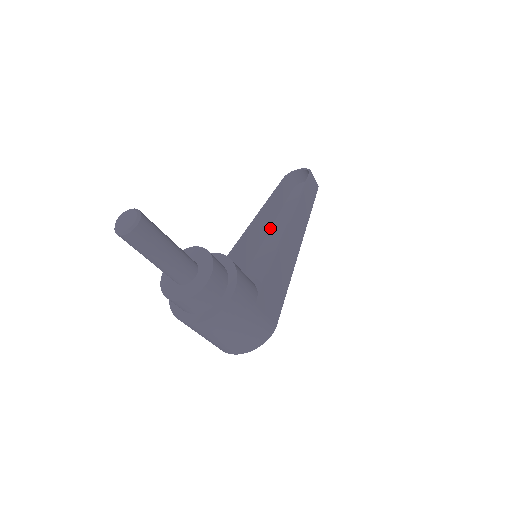
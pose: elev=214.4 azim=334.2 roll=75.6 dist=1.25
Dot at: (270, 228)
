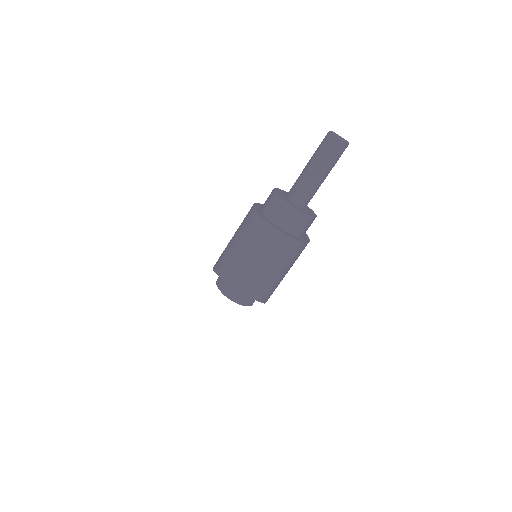
Dot at: occluded
